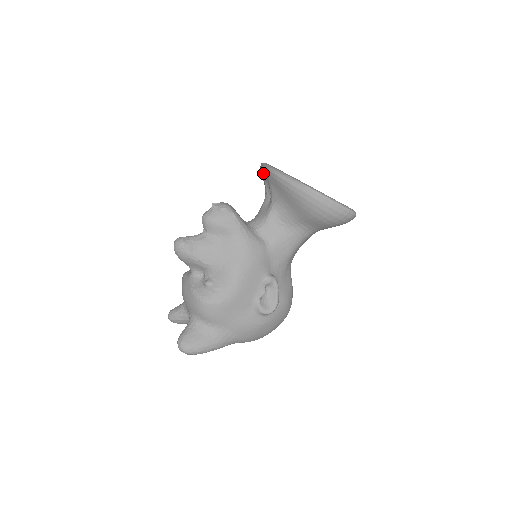
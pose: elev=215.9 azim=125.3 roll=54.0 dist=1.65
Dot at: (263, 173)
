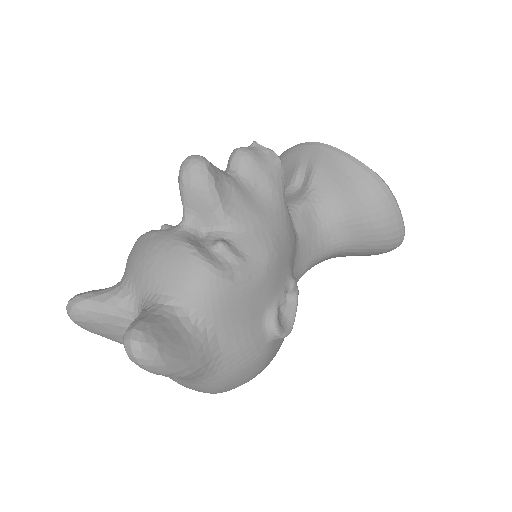
Dot at: (302, 153)
